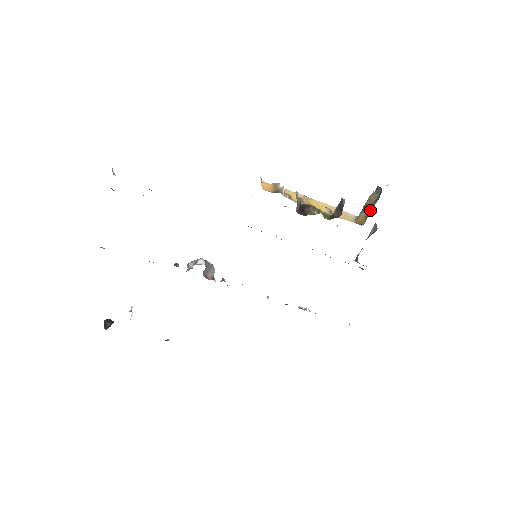
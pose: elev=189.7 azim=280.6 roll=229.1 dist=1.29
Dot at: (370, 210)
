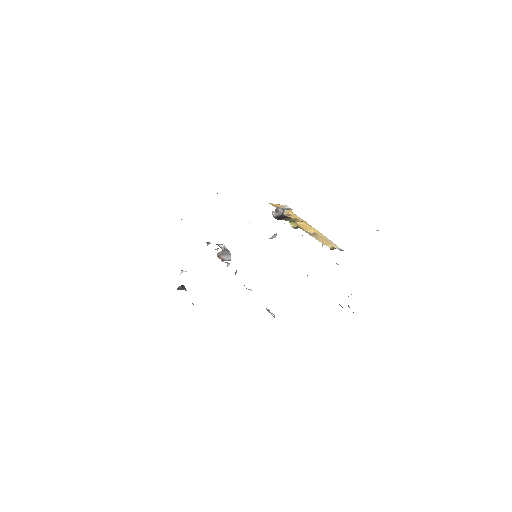
Dot at: occluded
